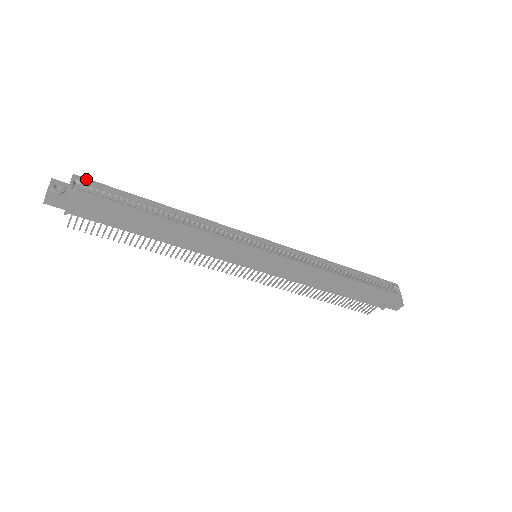
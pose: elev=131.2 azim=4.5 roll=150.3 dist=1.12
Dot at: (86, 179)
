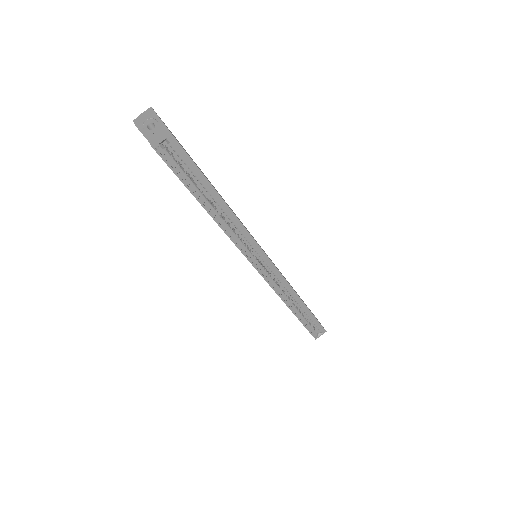
Dot at: (177, 143)
